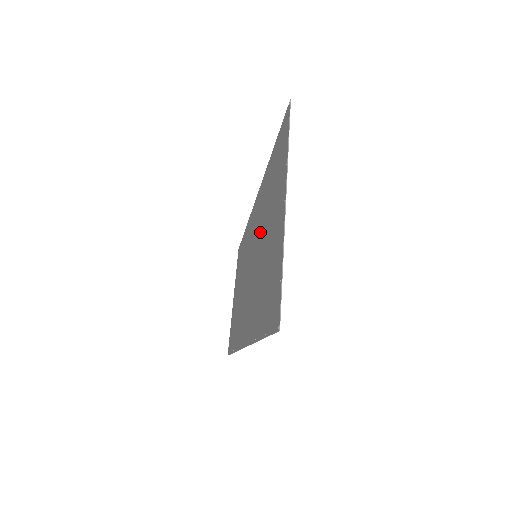
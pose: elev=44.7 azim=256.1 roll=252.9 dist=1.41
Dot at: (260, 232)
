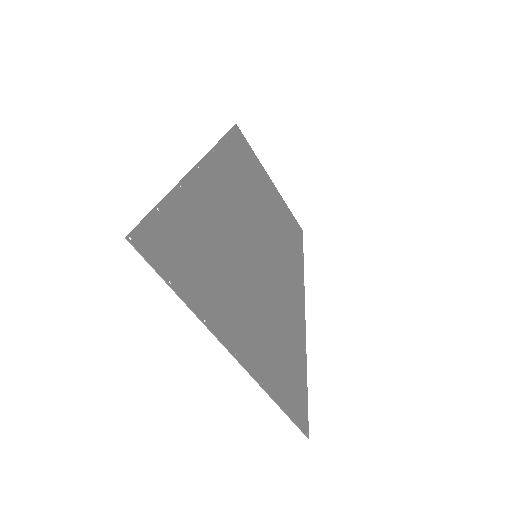
Dot at: (240, 252)
